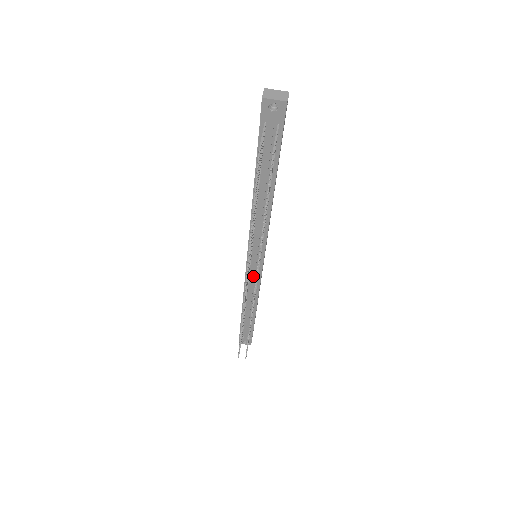
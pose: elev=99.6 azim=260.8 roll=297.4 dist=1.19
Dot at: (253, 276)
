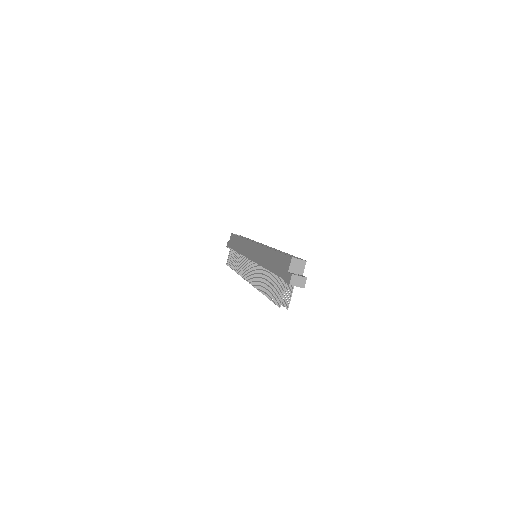
Dot at: occluded
